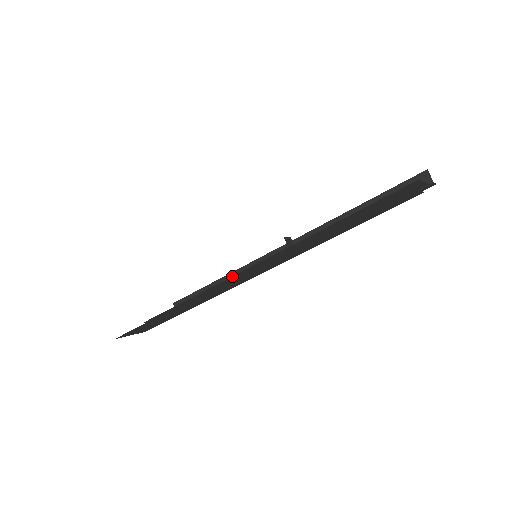
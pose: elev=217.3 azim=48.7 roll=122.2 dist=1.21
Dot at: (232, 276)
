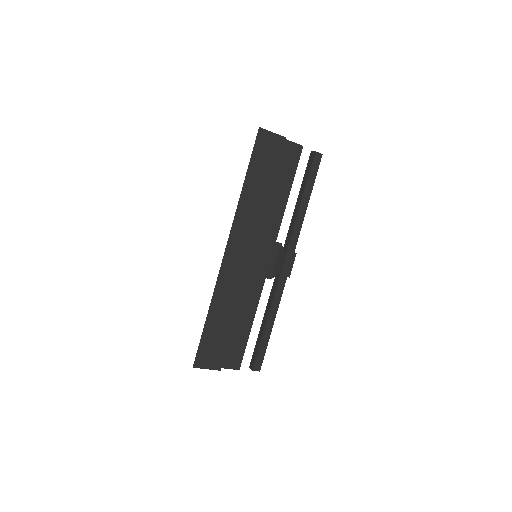
Dot at: occluded
